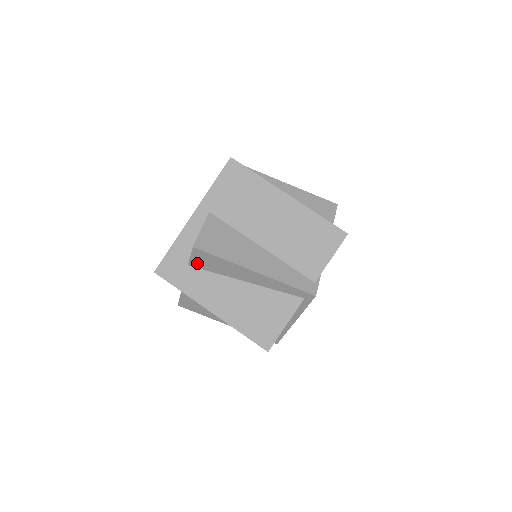
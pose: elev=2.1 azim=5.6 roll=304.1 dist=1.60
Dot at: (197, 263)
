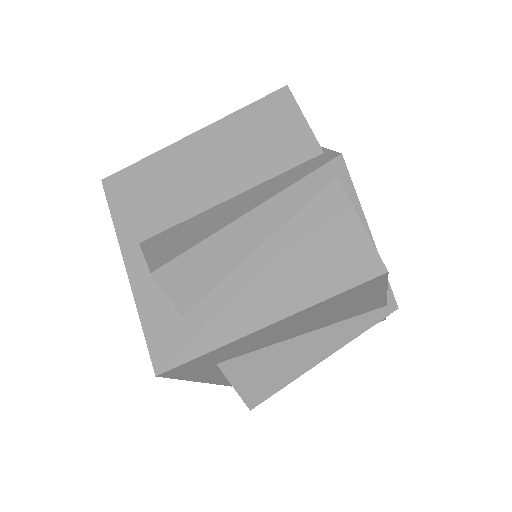
Dot at: (185, 297)
